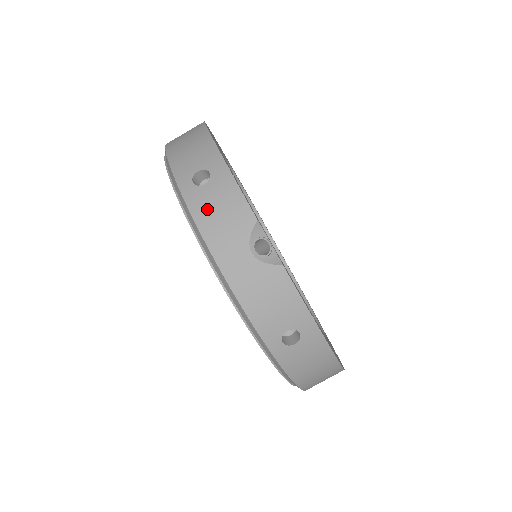
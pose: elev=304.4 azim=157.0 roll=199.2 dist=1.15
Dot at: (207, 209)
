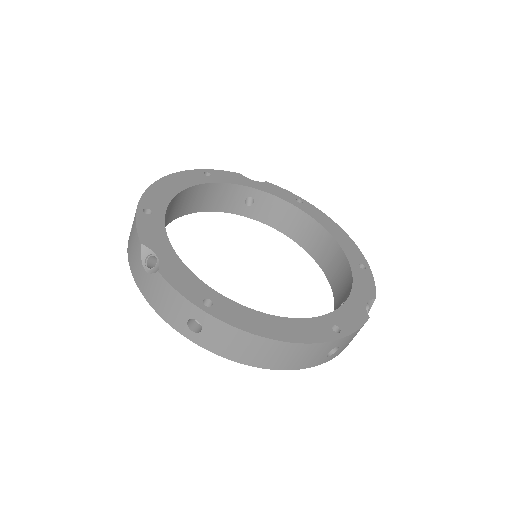
Dot at: (130, 247)
